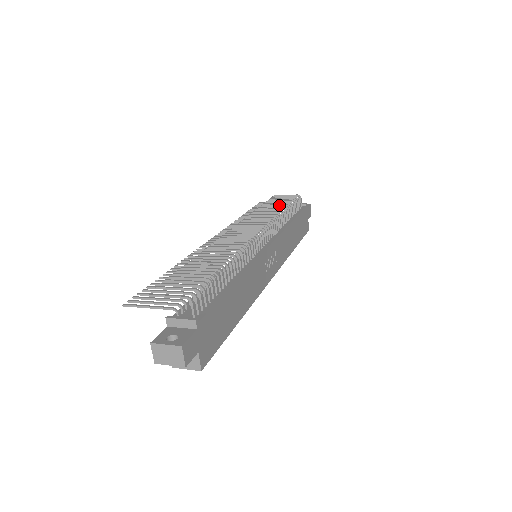
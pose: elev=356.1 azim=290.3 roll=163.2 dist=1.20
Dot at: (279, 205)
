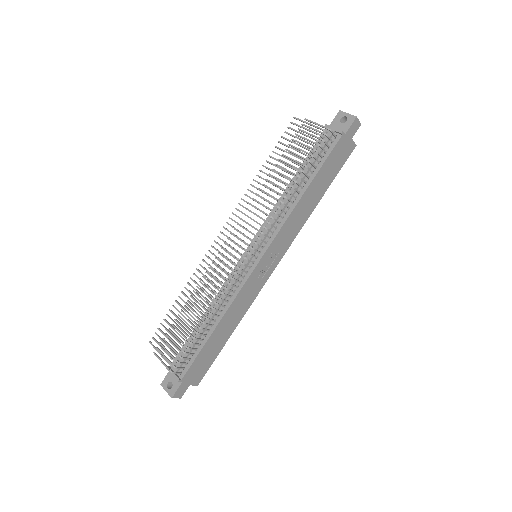
Dot at: (293, 167)
